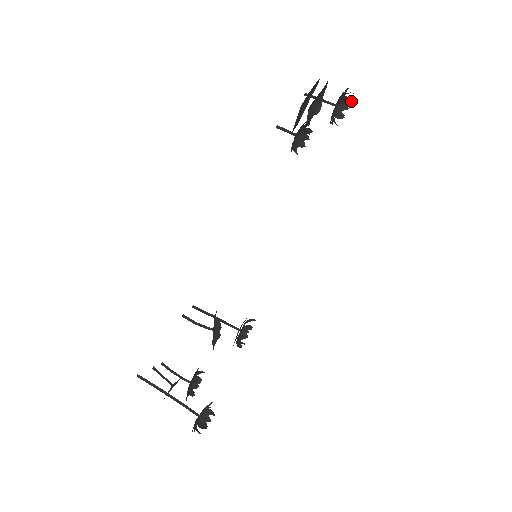
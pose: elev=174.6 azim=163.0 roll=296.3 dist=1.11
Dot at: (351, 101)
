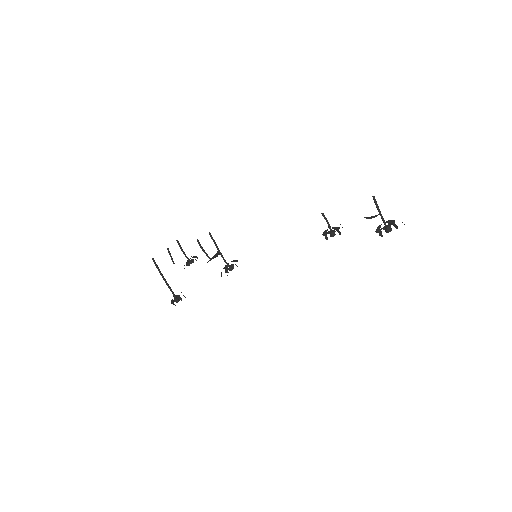
Dot at: occluded
